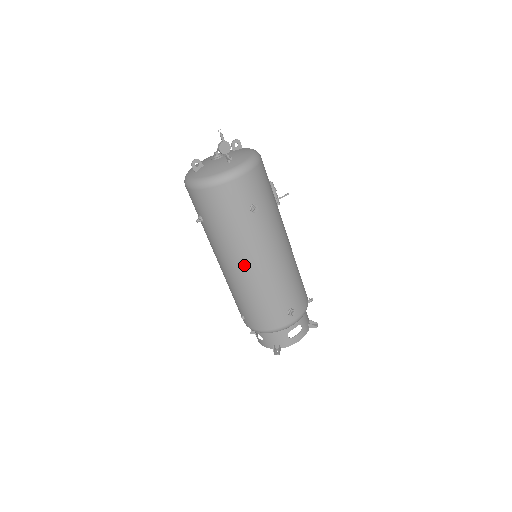
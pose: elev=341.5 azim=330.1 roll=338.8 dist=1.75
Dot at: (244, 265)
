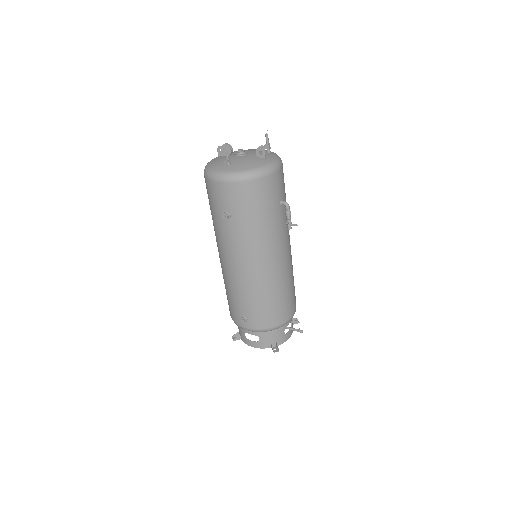
Dot at: (219, 253)
